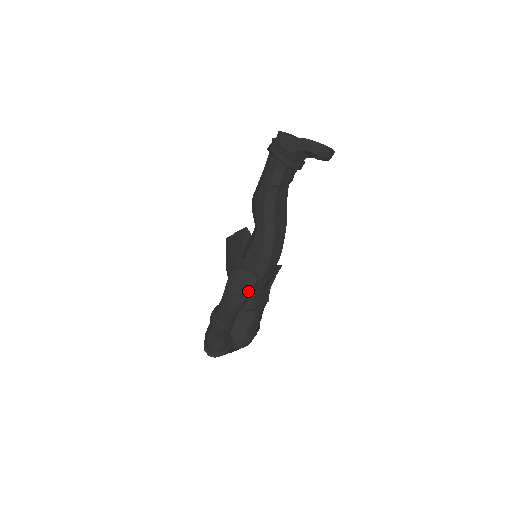
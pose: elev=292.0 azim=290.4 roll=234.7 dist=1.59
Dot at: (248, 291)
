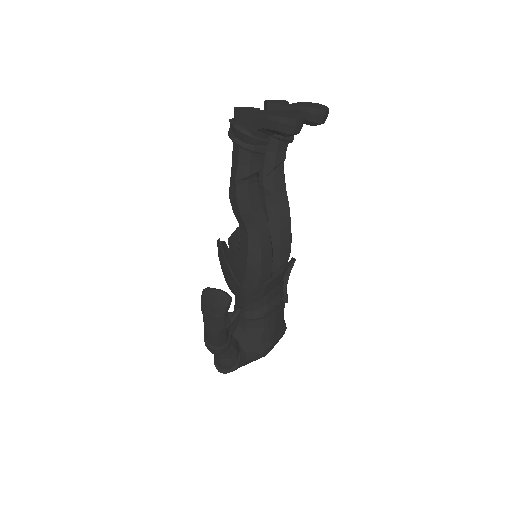
Dot at: (222, 314)
